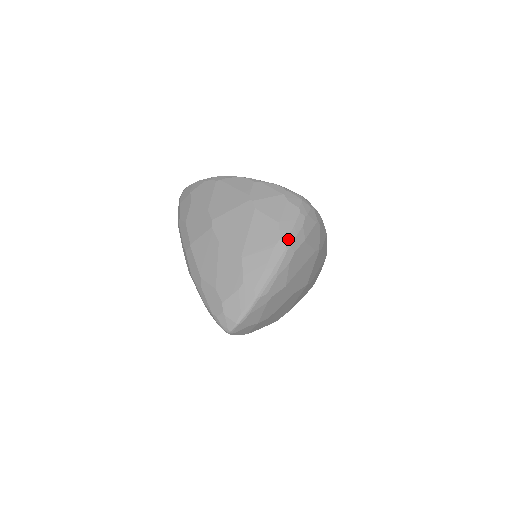
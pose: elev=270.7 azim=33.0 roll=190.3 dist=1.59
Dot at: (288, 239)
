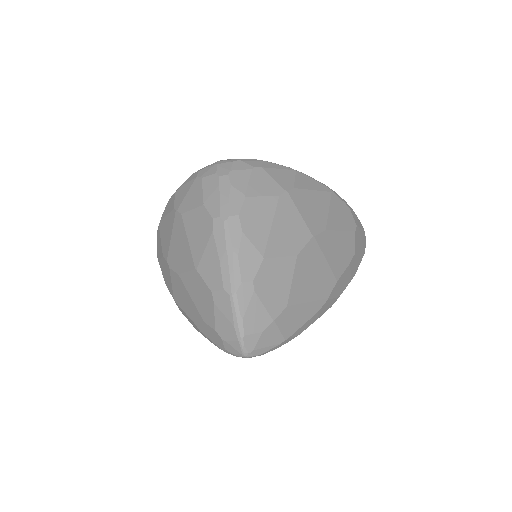
Dot at: (220, 211)
